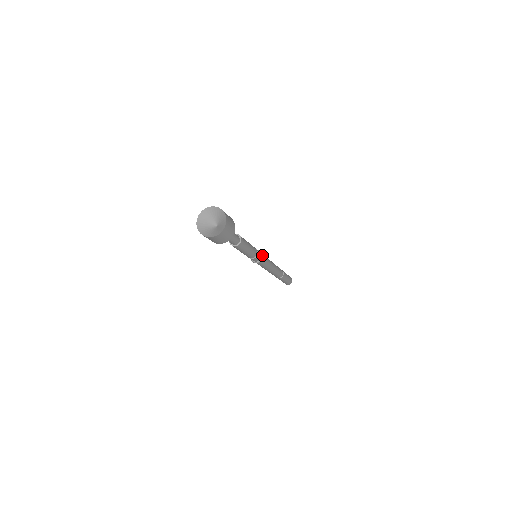
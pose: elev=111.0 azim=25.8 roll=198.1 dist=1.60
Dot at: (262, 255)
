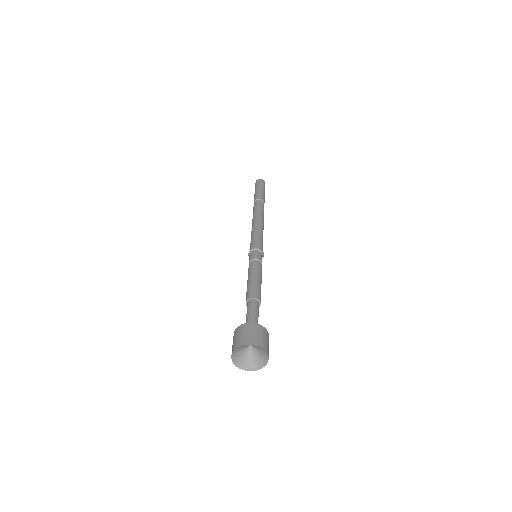
Dot at: (262, 253)
